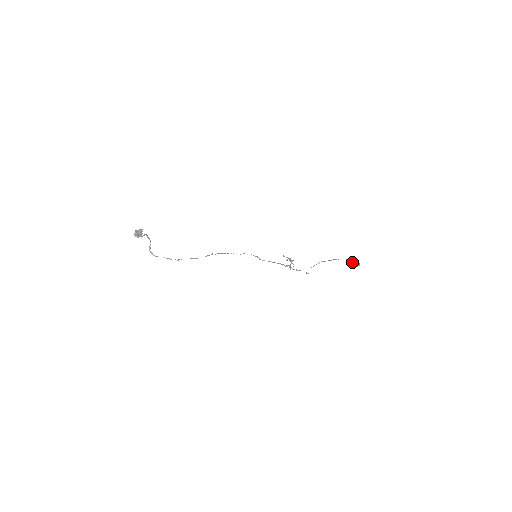
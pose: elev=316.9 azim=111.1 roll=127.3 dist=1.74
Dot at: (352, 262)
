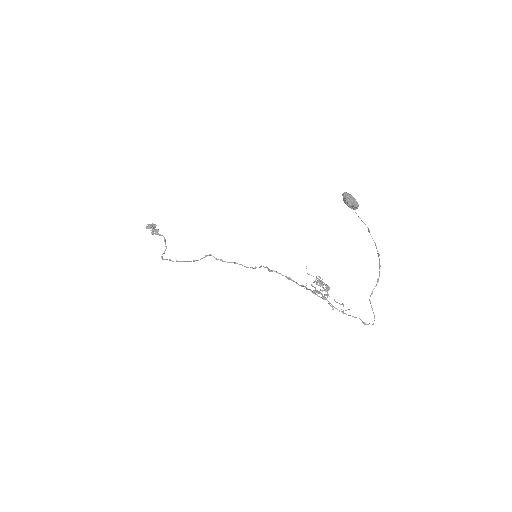
Dot at: (348, 206)
